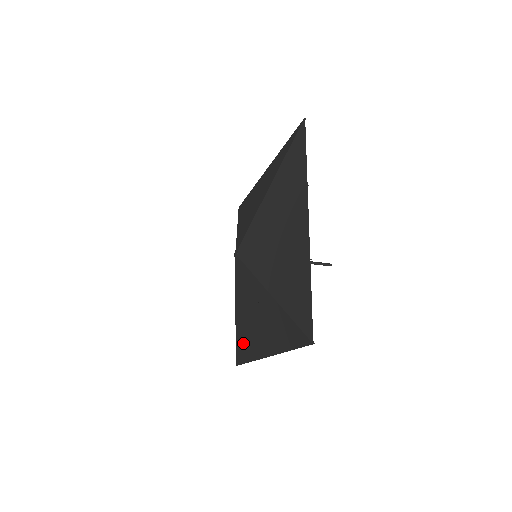
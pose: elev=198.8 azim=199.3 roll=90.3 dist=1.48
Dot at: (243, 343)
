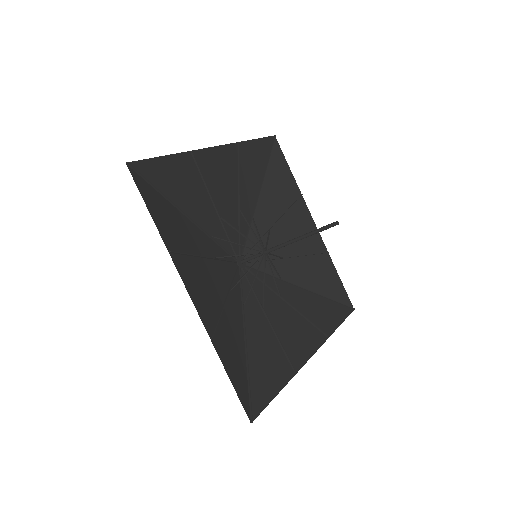
Dot at: (322, 313)
